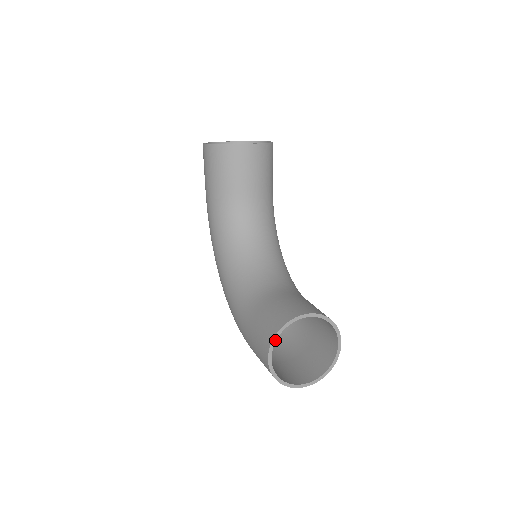
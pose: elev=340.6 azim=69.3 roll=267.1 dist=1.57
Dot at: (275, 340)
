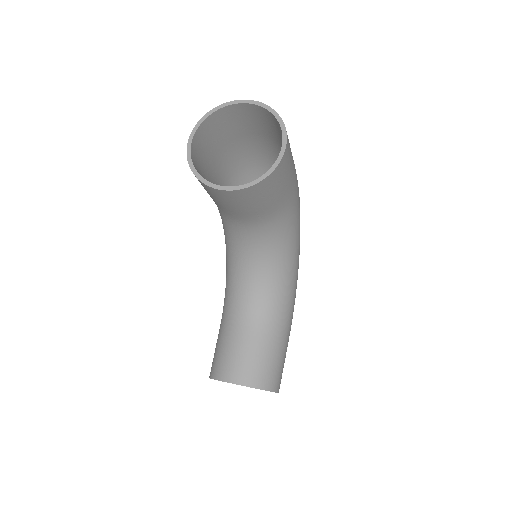
Dot at: occluded
